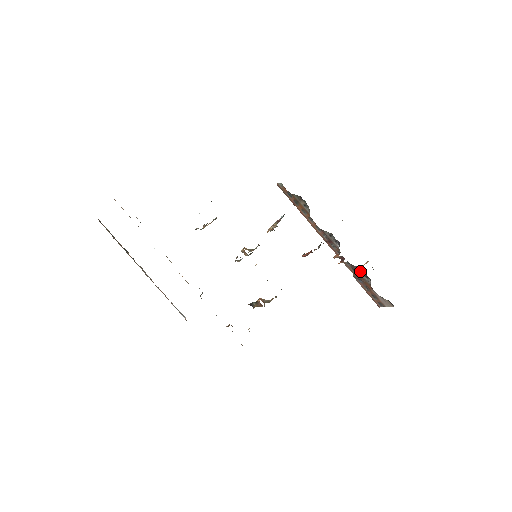
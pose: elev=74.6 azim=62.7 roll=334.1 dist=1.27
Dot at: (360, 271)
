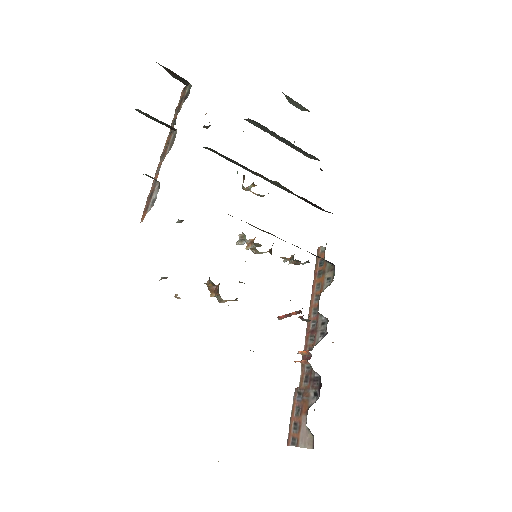
Dot at: (315, 382)
